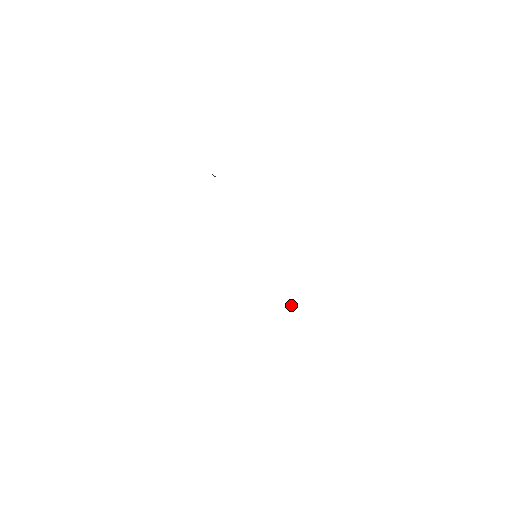
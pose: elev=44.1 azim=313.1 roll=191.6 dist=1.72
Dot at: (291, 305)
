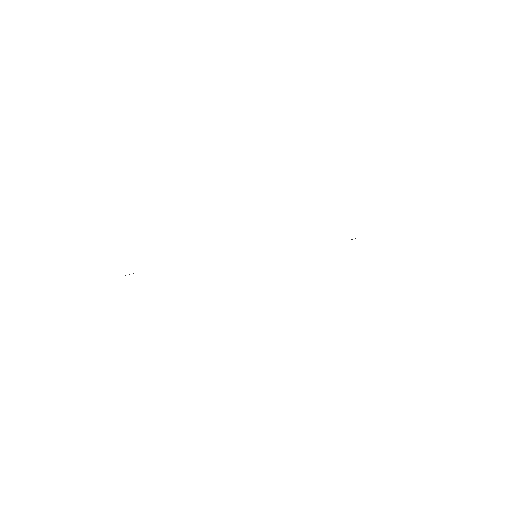
Dot at: occluded
